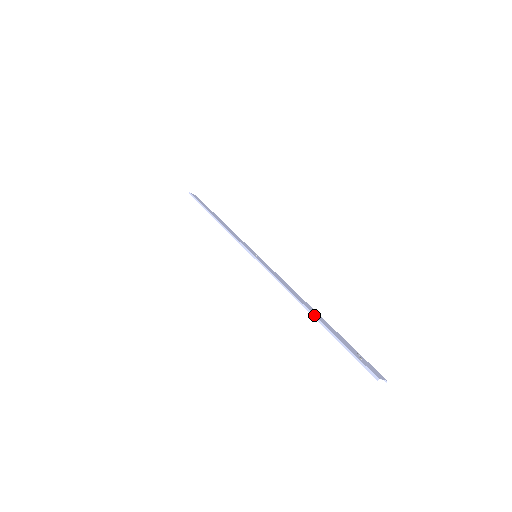
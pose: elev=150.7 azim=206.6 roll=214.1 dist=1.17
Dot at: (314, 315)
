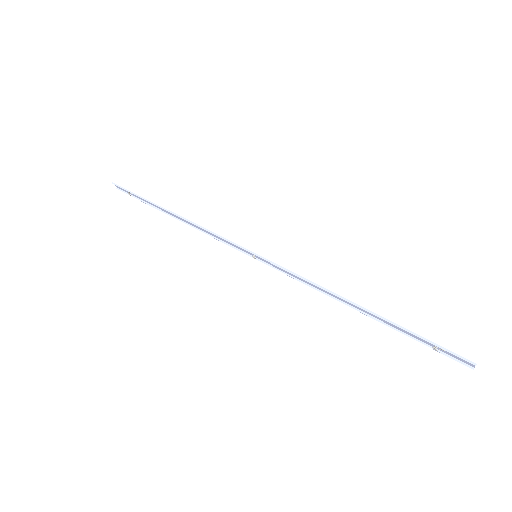
Dot at: (372, 312)
